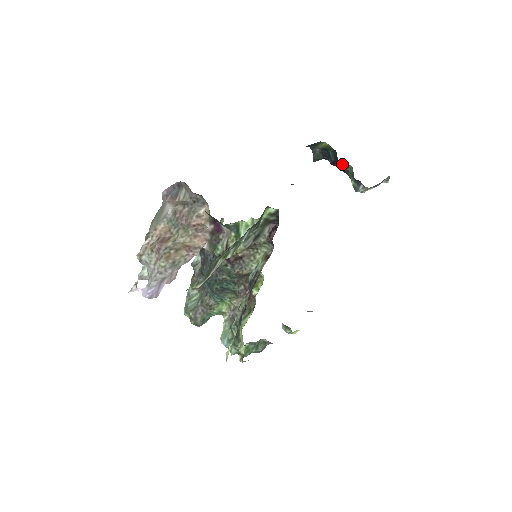
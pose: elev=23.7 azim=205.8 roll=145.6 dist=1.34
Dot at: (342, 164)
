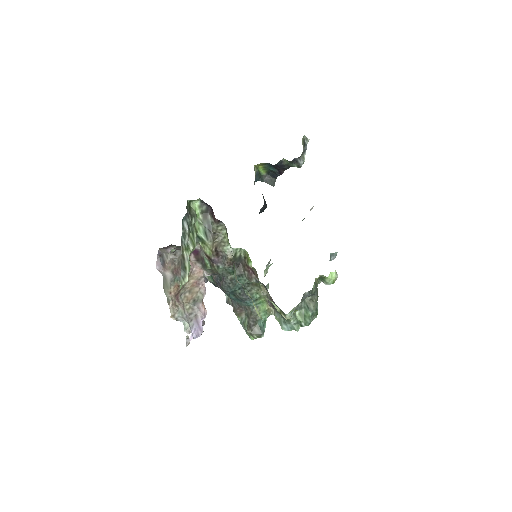
Dot at: (278, 165)
